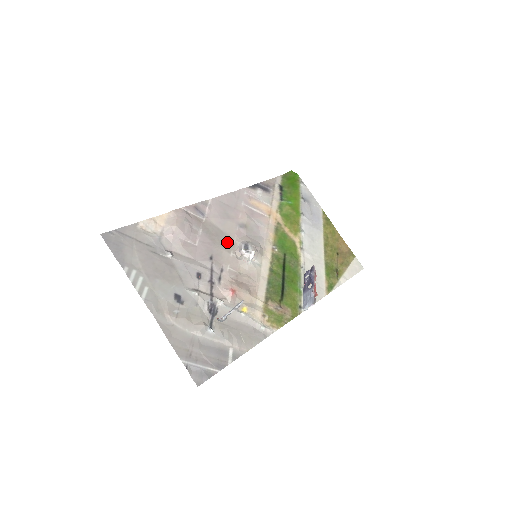
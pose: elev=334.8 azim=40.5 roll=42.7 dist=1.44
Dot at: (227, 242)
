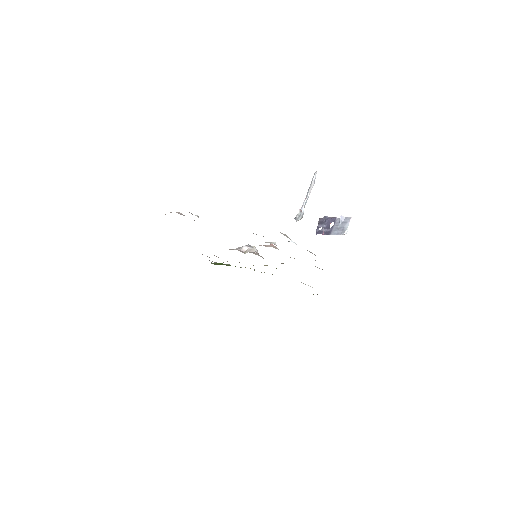
Dot at: occluded
